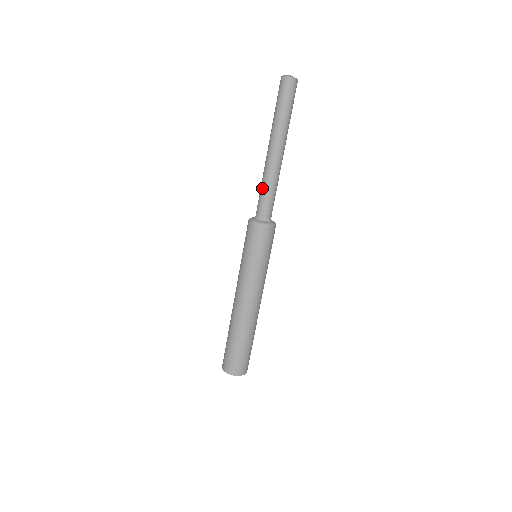
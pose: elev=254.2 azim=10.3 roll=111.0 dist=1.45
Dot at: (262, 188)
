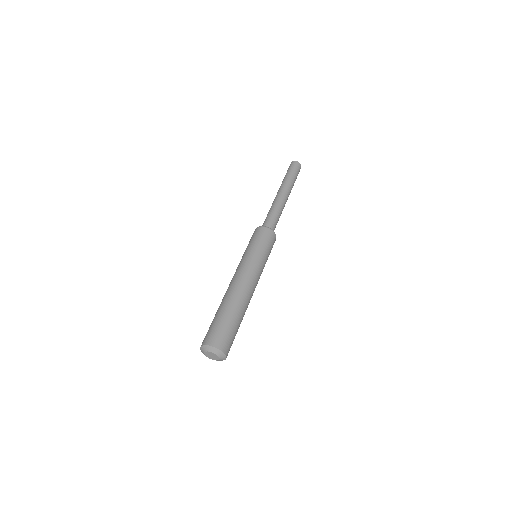
Dot at: (268, 213)
